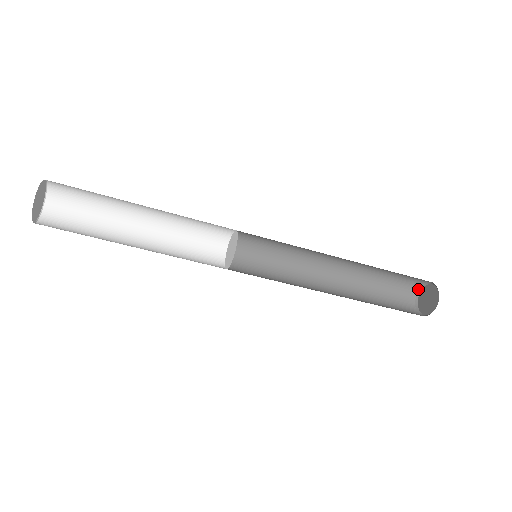
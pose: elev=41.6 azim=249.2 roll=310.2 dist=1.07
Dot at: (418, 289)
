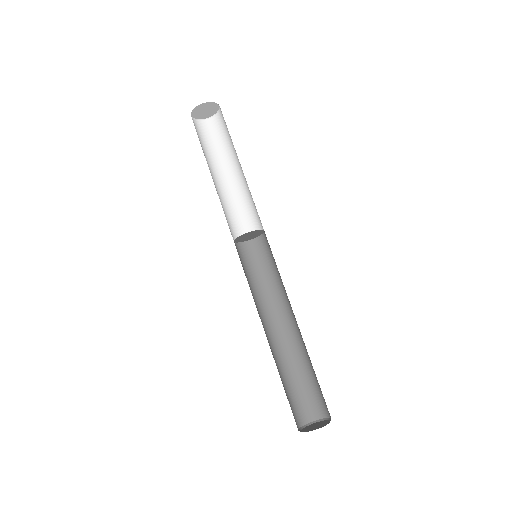
Dot at: (299, 427)
